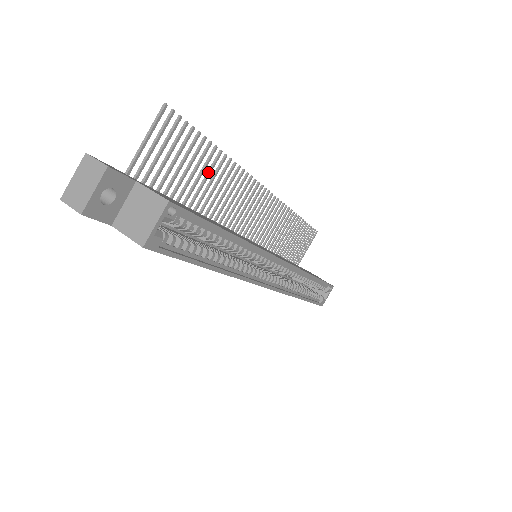
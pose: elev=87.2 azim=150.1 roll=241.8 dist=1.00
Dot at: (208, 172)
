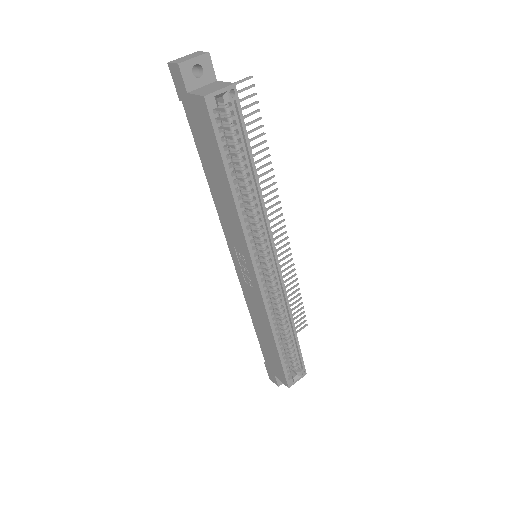
Dot at: (253, 154)
